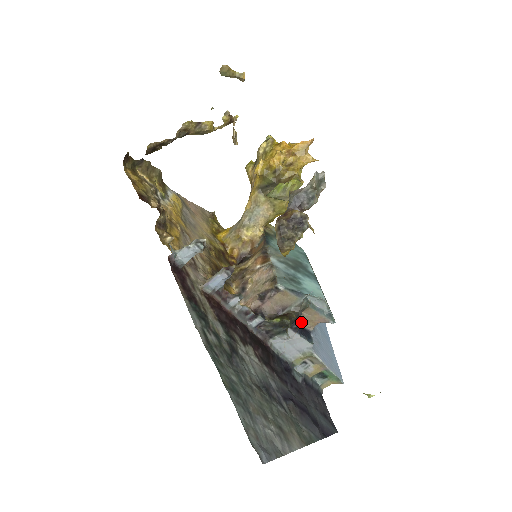
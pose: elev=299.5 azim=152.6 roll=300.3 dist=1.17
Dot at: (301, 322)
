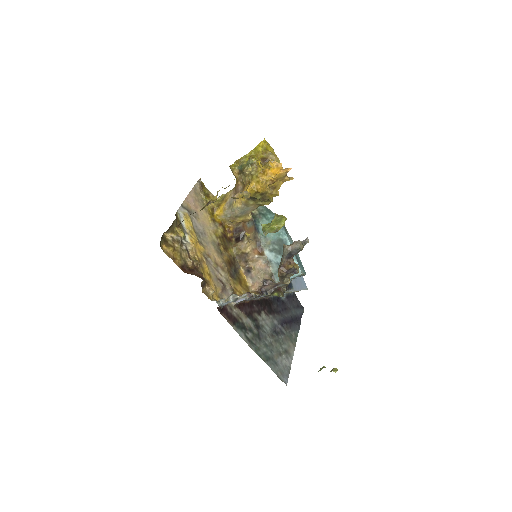
Dot at: (288, 289)
